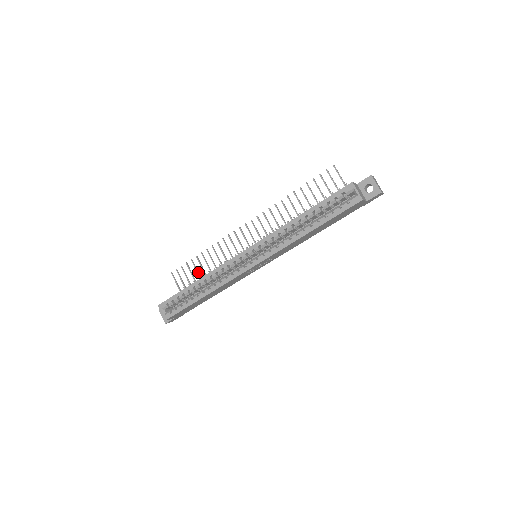
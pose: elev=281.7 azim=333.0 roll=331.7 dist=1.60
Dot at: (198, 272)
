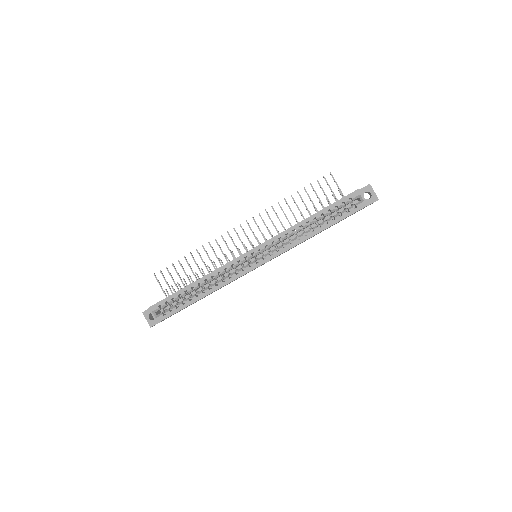
Dot at: occluded
